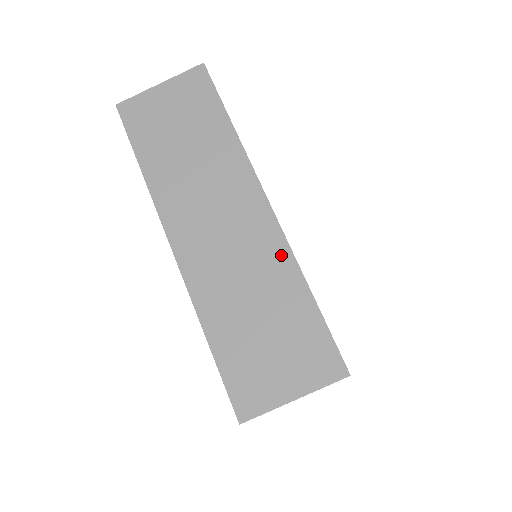
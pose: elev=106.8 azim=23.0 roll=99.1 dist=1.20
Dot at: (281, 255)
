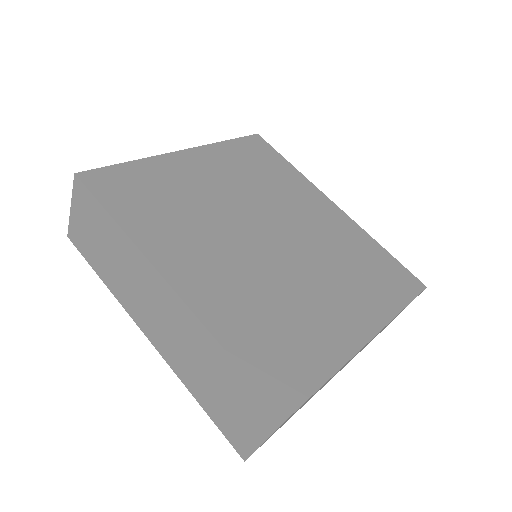
Dot at: (196, 327)
